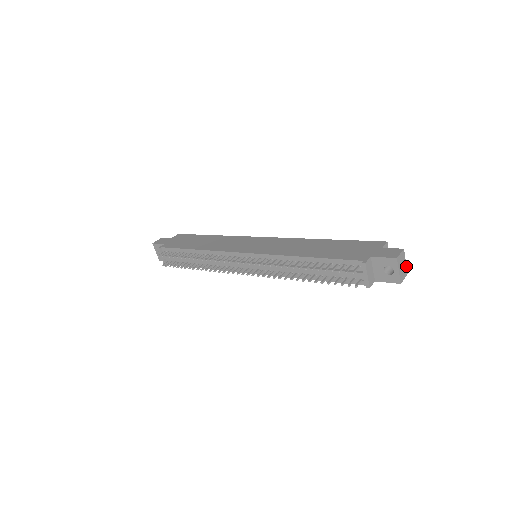
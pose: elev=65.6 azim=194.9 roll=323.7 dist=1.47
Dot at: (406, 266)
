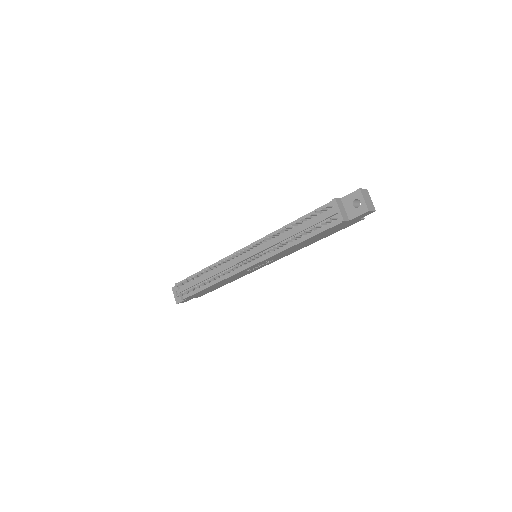
Dot at: occluded
